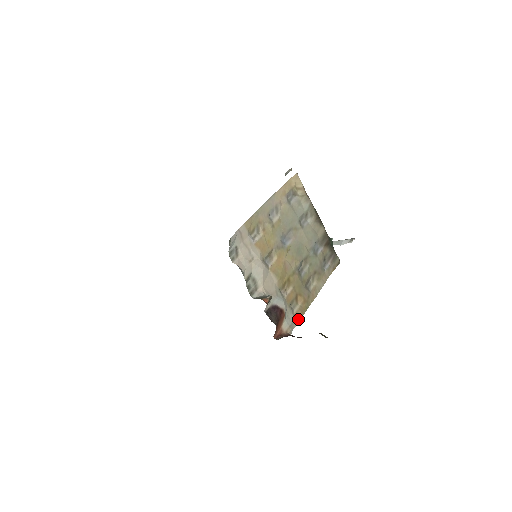
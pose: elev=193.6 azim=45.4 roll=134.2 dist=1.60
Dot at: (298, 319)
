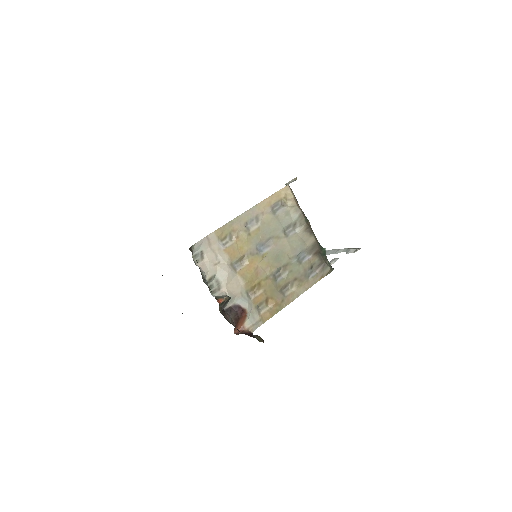
Dot at: (265, 320)
